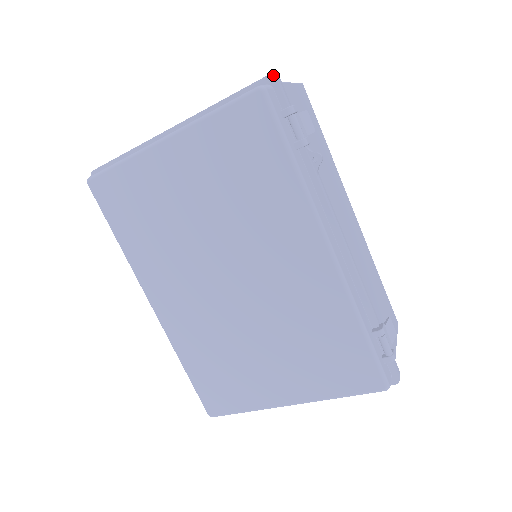
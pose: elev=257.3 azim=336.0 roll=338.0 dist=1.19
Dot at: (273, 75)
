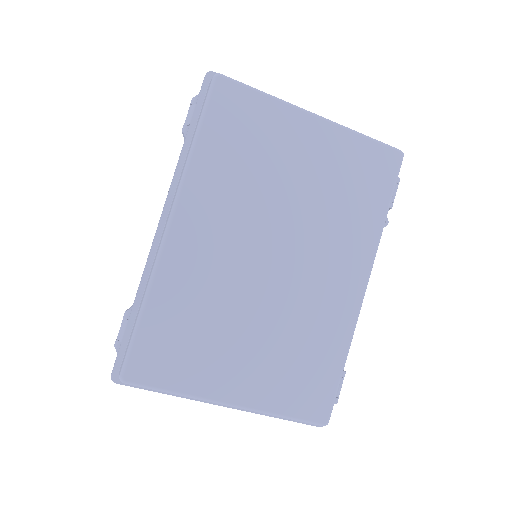
Dot at: occluded
